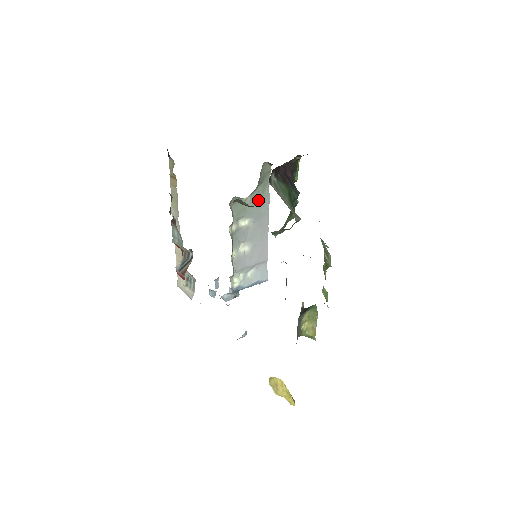
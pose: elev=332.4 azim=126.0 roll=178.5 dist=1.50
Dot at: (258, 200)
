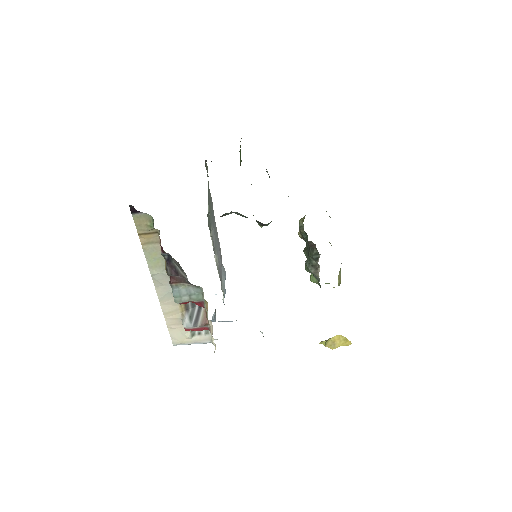
Dot at: (210, 204)
